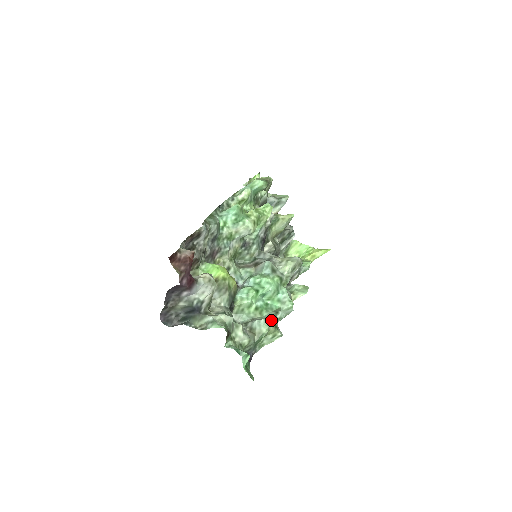
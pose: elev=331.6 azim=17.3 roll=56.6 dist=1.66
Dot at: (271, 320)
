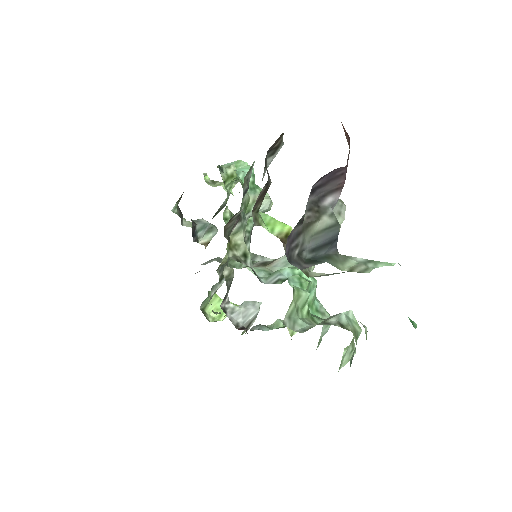
Dot at: occluded
